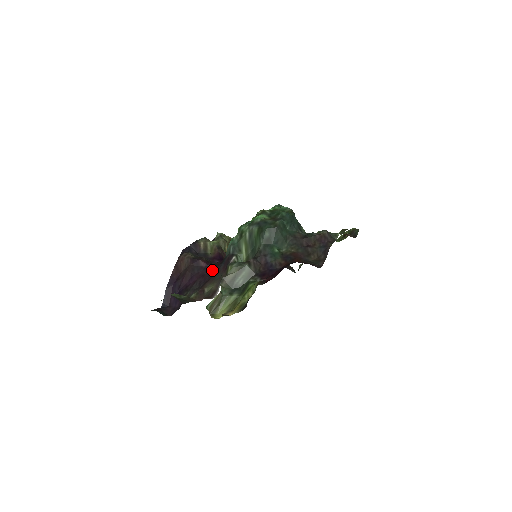
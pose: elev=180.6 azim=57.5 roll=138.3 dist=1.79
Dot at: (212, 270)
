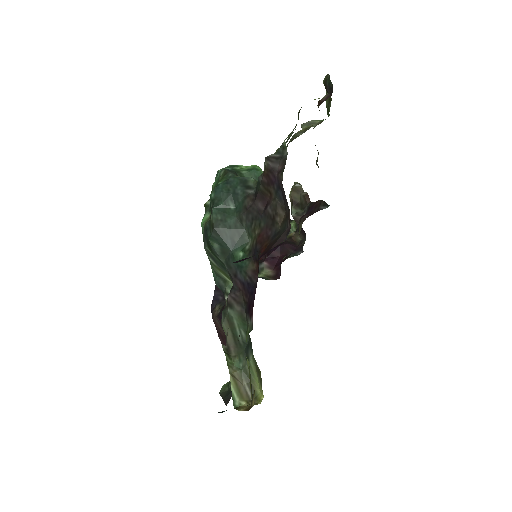
Dot at: occluded
